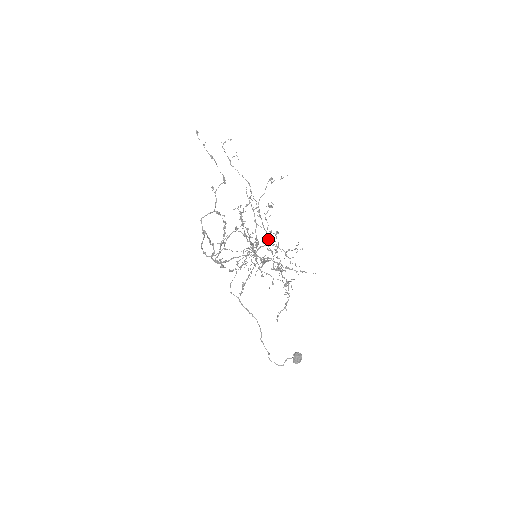
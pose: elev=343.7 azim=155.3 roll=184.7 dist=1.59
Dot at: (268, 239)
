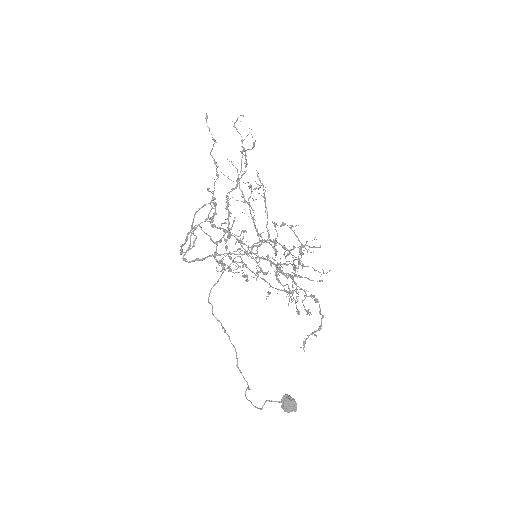
Dot at: (243, 230)
